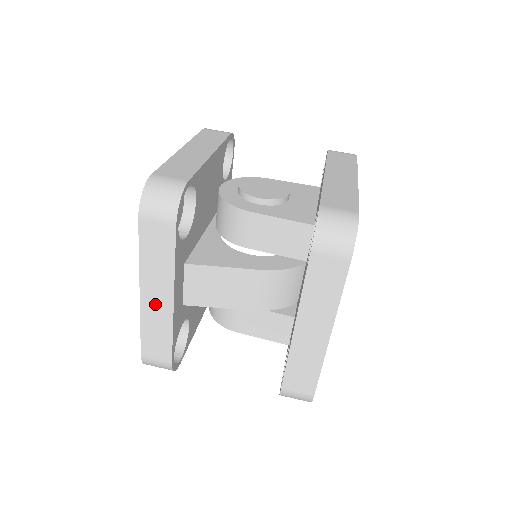
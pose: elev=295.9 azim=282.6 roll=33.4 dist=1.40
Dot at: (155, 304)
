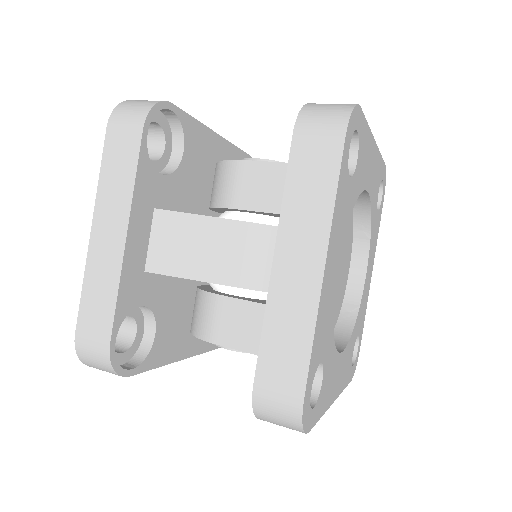
Dot at: (105, 244)
